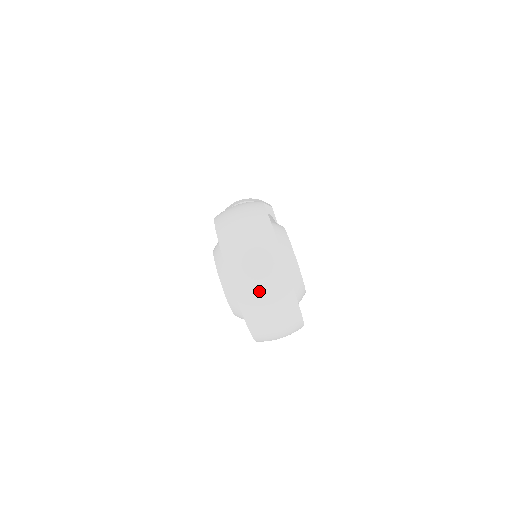
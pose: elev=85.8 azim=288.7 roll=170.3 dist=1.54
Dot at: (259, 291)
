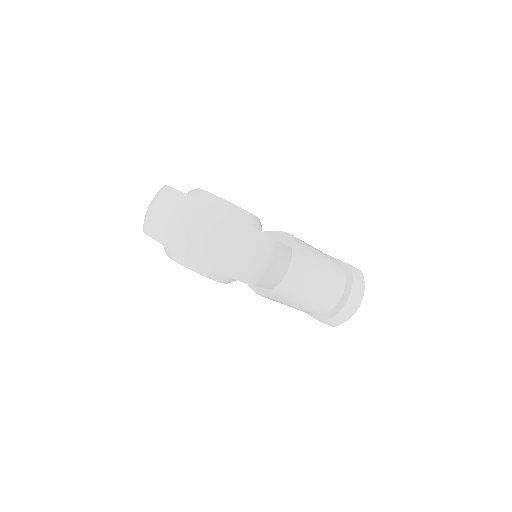
Dot at: (154, 214)
